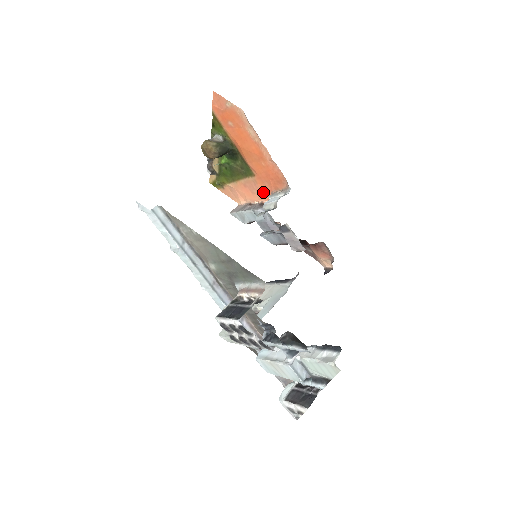
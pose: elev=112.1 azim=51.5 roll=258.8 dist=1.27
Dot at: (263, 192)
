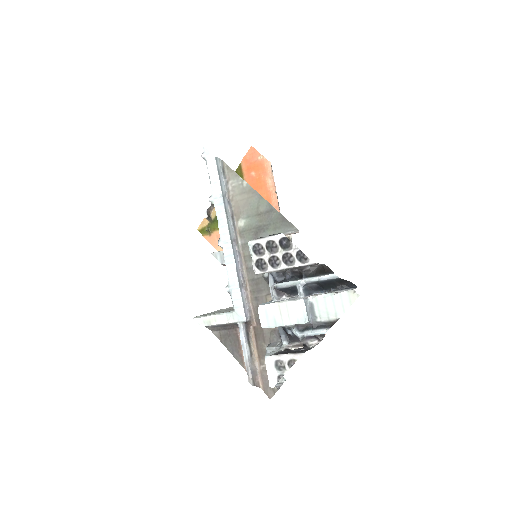
Dot at: occluded
